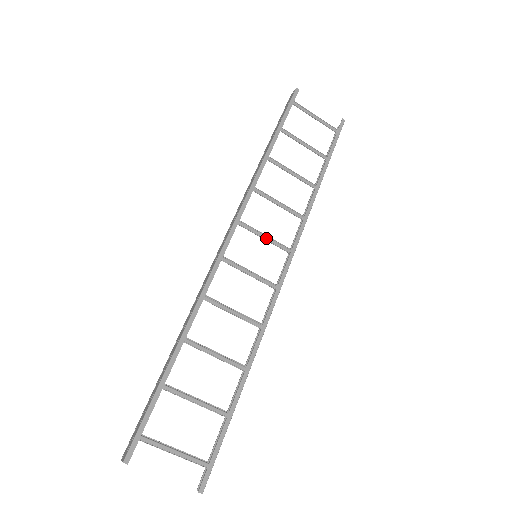
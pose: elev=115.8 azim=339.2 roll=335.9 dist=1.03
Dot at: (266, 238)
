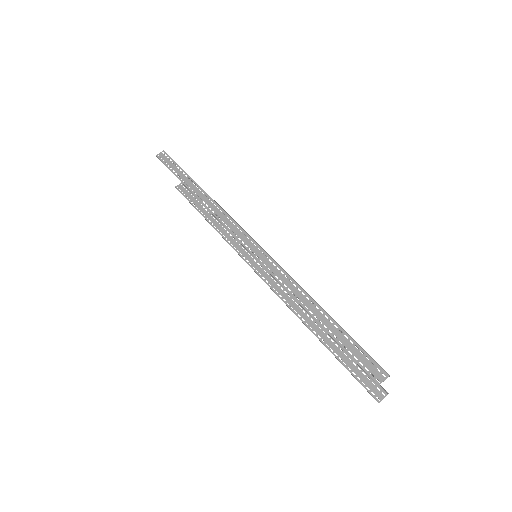
Dot at: occluded
